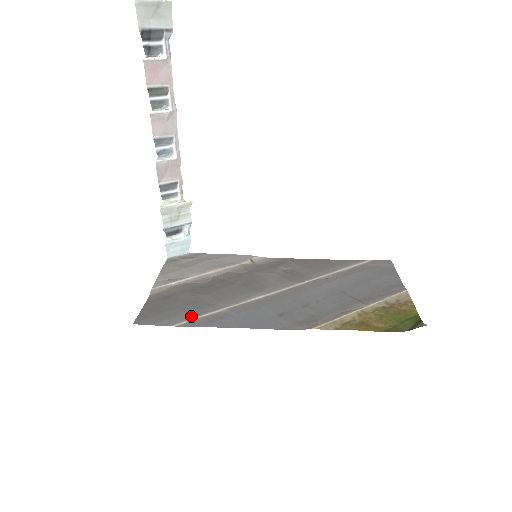
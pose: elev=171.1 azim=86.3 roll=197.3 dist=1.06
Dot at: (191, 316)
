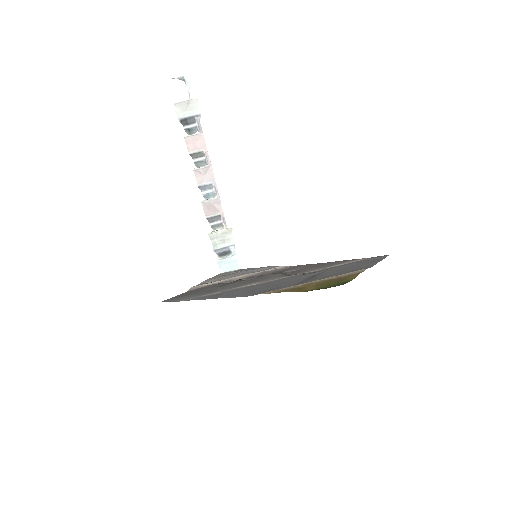
Dot at: (196, 296)
